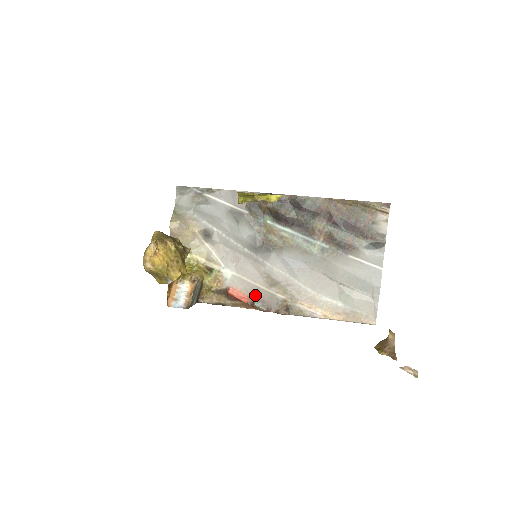
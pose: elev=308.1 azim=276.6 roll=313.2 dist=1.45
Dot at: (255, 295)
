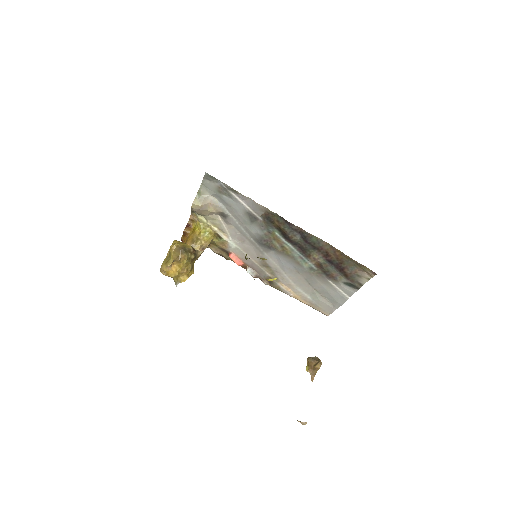
Dot at: (250, 264)
